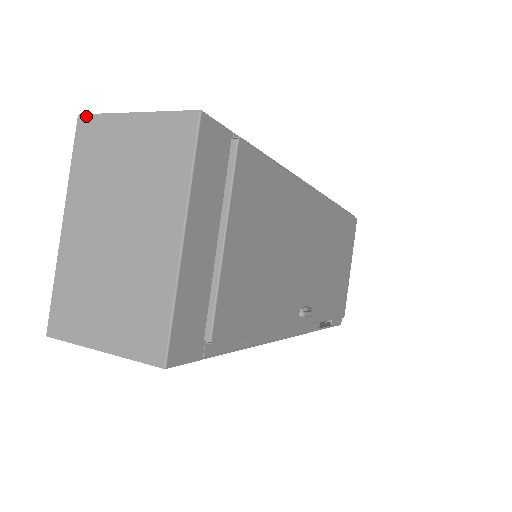
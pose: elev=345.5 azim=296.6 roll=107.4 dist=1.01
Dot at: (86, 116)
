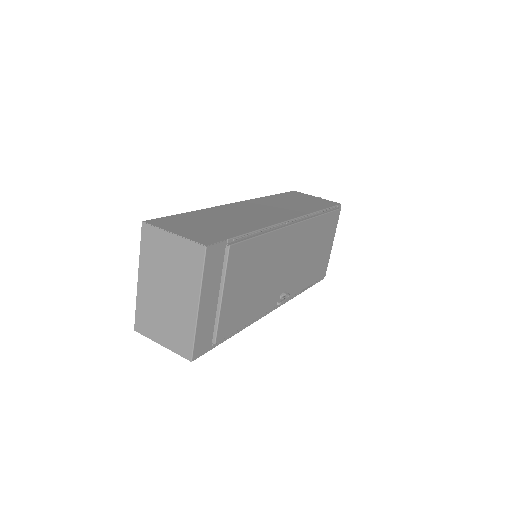
Dot at: (146, 224)
